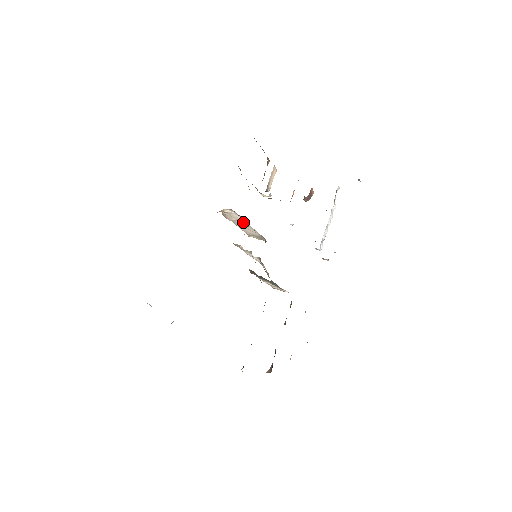
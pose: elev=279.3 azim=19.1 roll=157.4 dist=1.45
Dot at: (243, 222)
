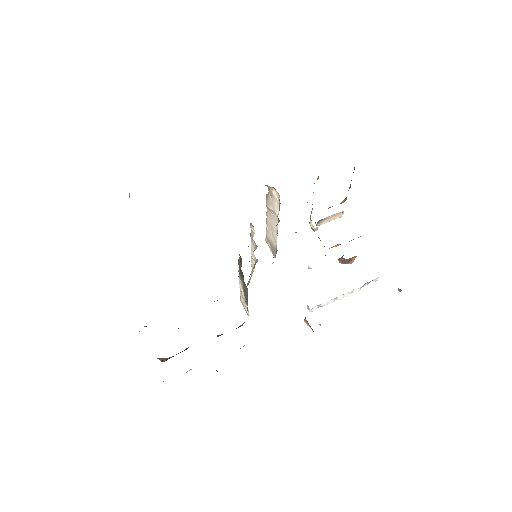
Dot at: (276, 219)
